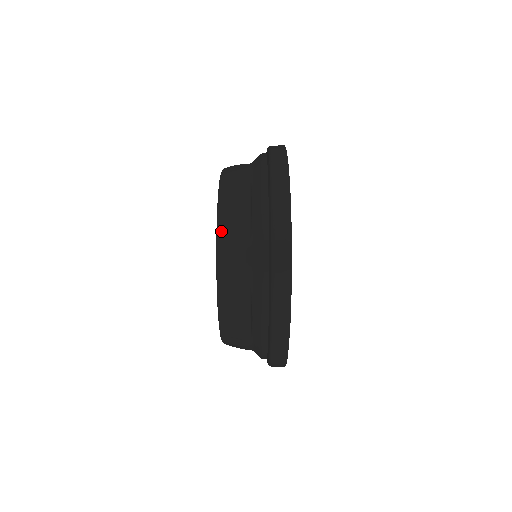
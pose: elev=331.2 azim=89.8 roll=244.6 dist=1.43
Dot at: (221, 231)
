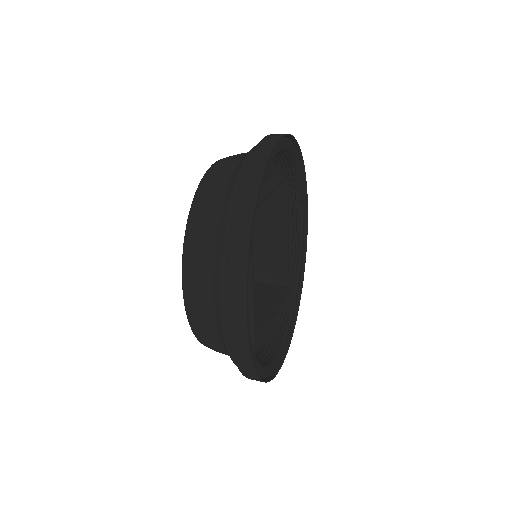
Dot at: occluded
